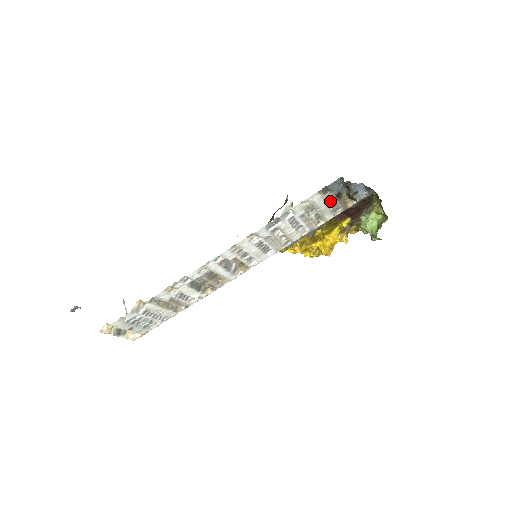
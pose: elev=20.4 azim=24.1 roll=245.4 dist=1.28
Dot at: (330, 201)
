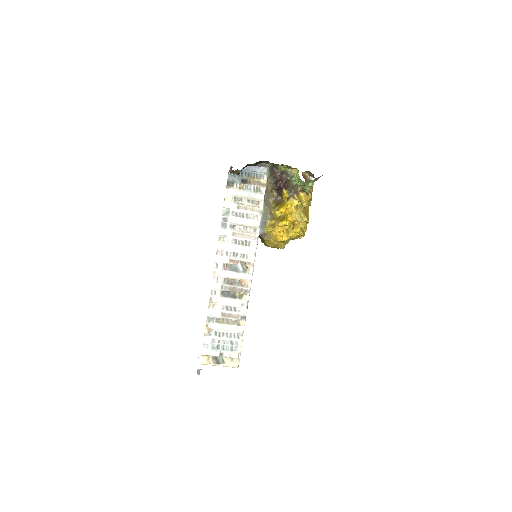
Dot at: (244, 188)
